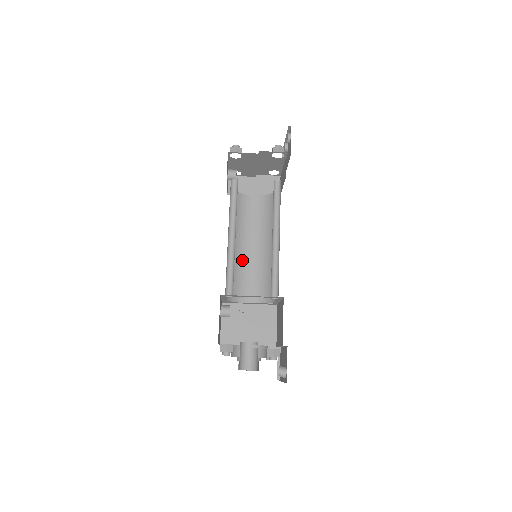
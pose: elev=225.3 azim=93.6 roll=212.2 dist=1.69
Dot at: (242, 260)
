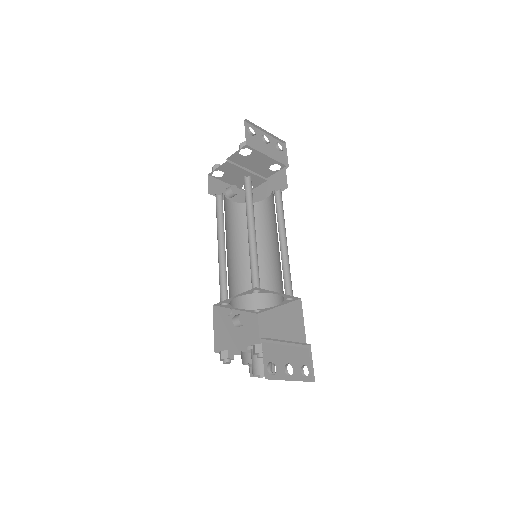
Dot at: (263, 265)
